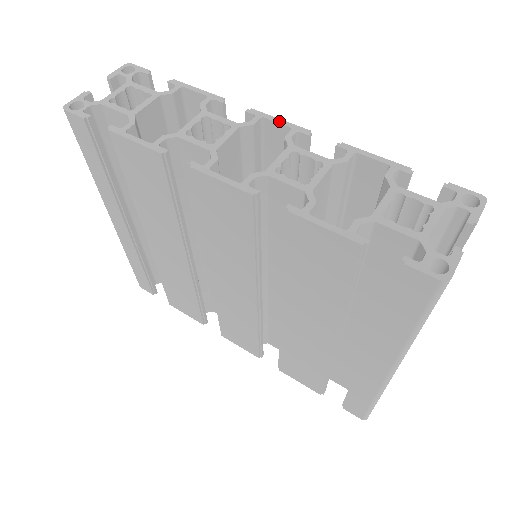
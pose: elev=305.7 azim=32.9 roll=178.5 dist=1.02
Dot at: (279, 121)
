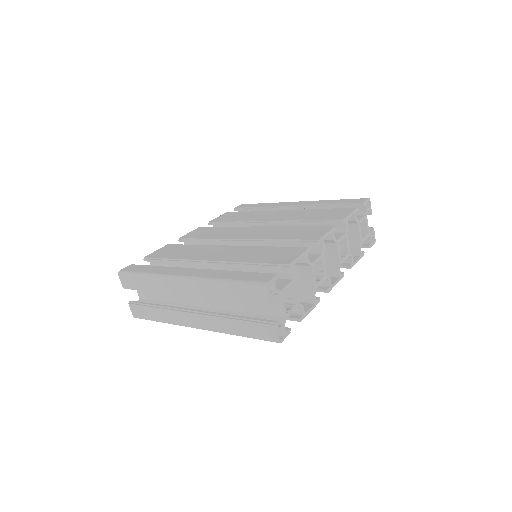
Dot at: (328, 234)
